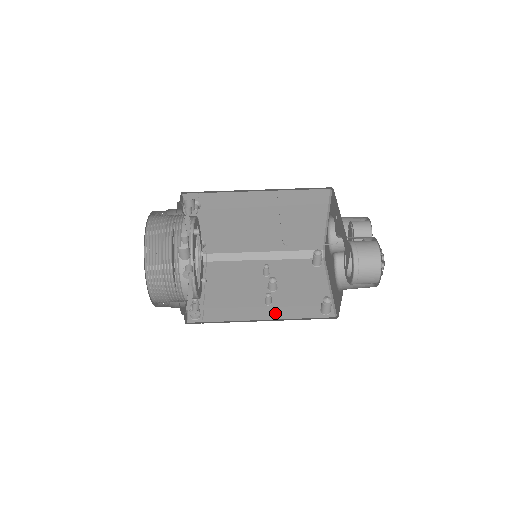
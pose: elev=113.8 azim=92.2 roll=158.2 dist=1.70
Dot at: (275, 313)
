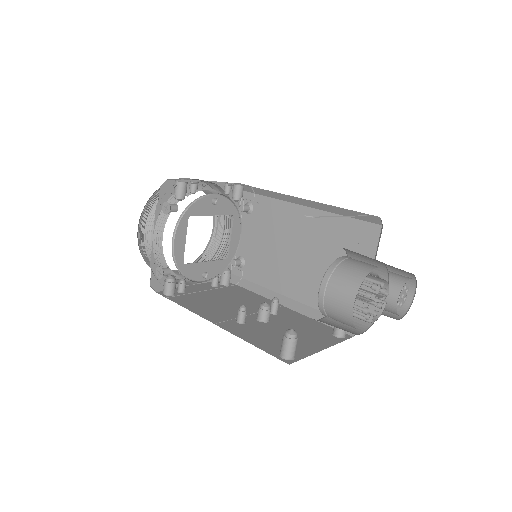
Dot at: (234, 328)
